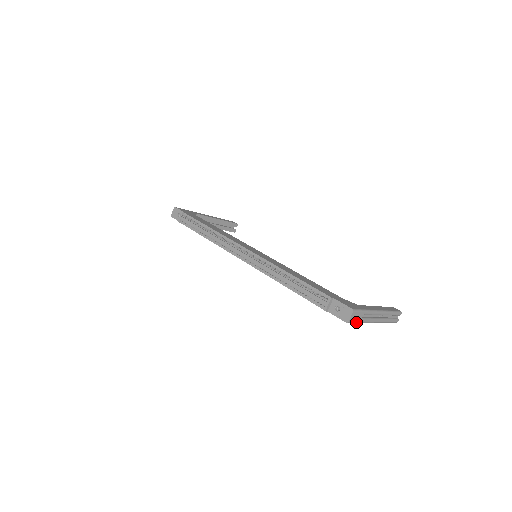
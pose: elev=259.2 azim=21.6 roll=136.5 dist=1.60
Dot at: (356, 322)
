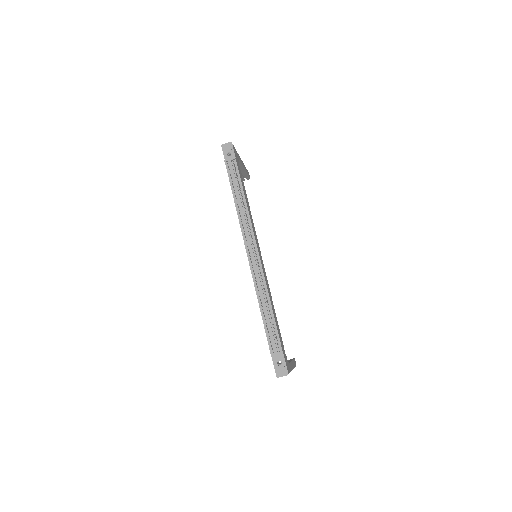
Dot at: occluded
